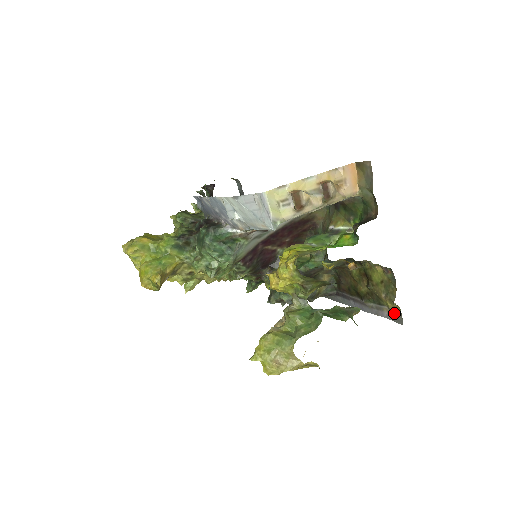
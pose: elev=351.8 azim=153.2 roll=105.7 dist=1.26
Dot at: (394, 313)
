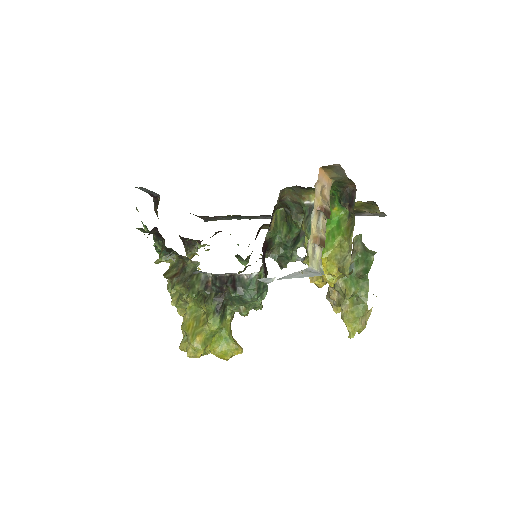
Dot at: (376, 214)
